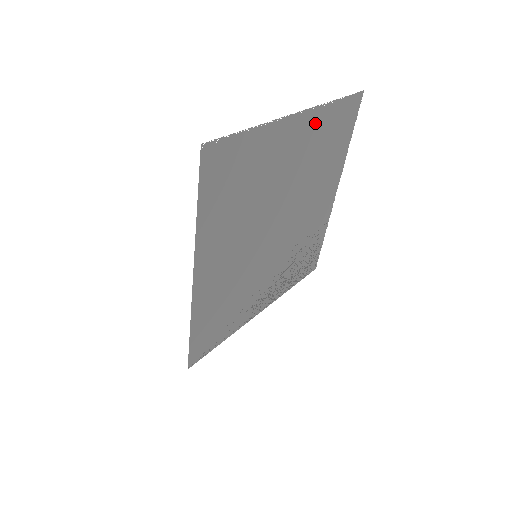
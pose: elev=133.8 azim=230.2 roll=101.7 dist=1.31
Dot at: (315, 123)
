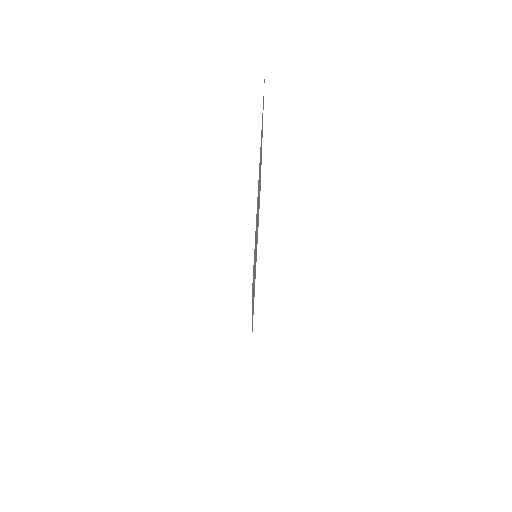
Dot at: occluded
